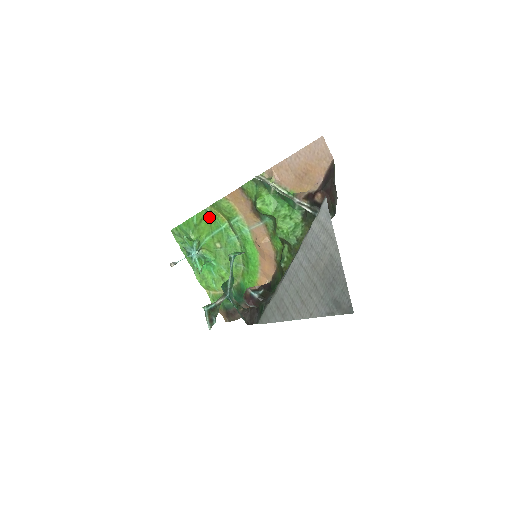
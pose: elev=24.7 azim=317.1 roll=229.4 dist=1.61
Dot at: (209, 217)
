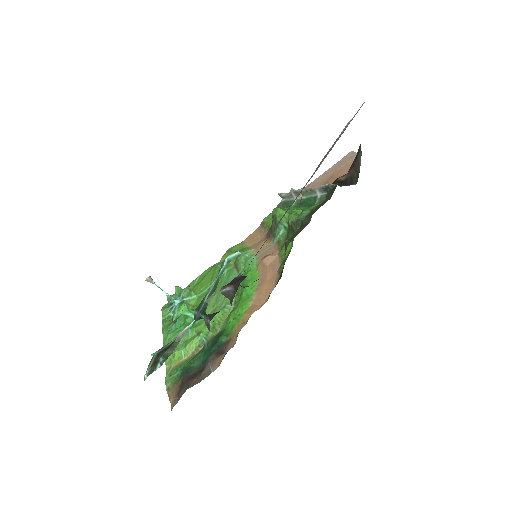
Dot at: (215, 269)
